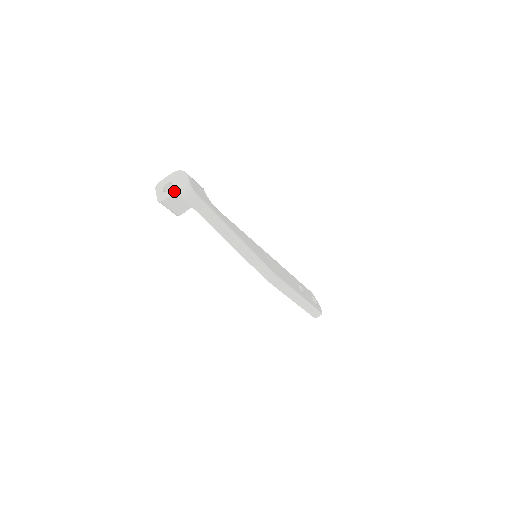
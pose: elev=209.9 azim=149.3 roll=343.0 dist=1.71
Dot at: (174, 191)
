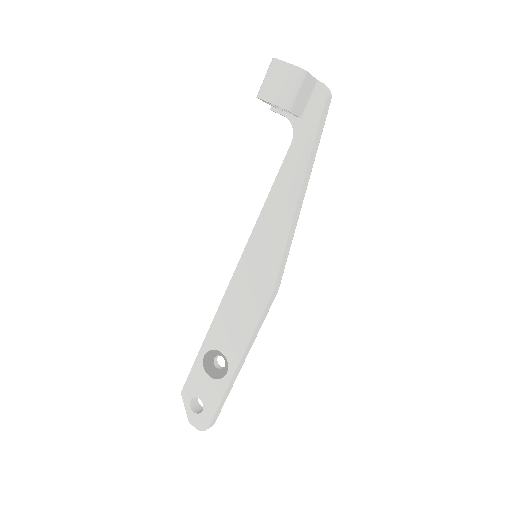
Dot at: (314, 77)
